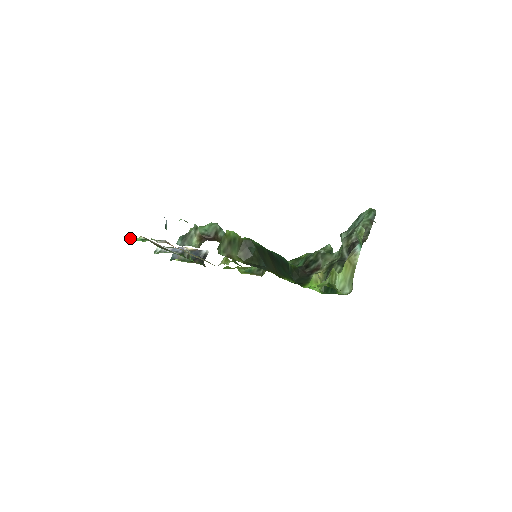
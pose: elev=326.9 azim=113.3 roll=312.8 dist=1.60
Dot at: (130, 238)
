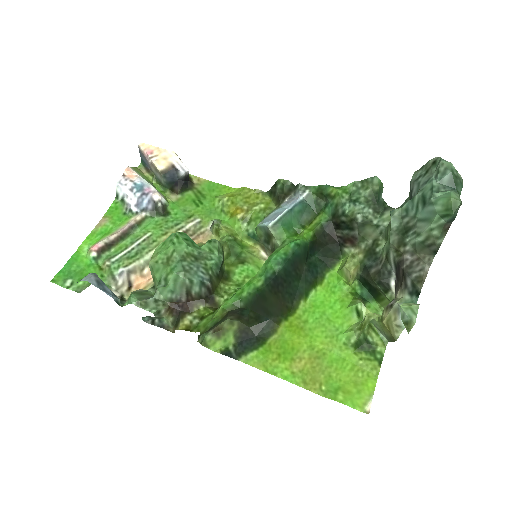
Dot at: (79, 265)
